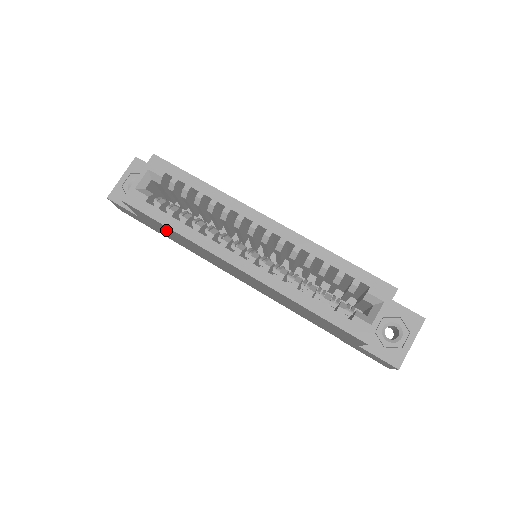
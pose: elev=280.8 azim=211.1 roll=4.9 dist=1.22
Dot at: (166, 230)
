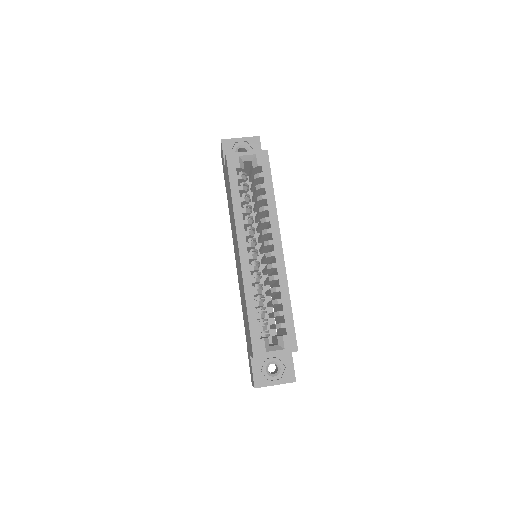
Dot at: (229, 192)
